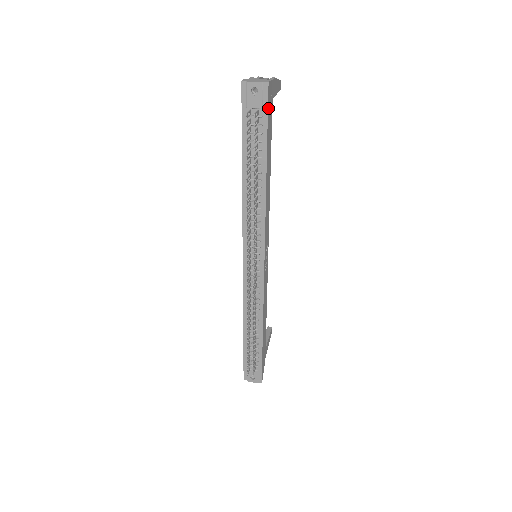
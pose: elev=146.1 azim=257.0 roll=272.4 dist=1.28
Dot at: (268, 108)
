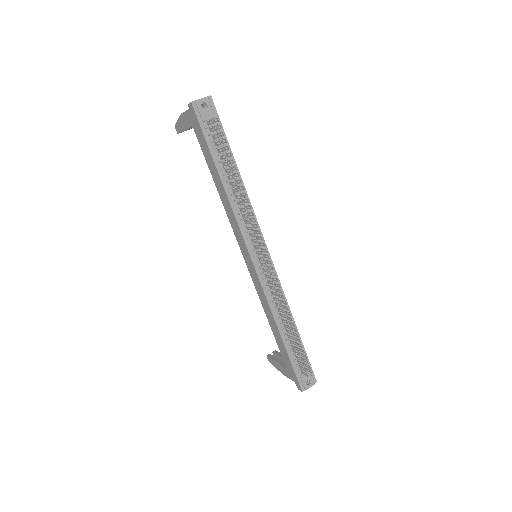
Dot at: (217, 116)
